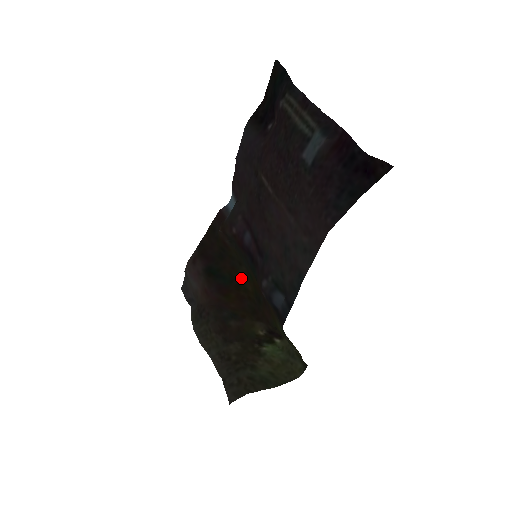
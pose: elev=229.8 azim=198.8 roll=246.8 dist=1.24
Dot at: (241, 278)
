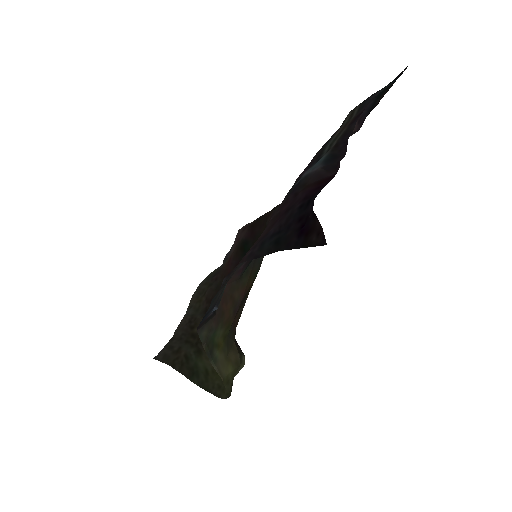
Dot at: occluded
